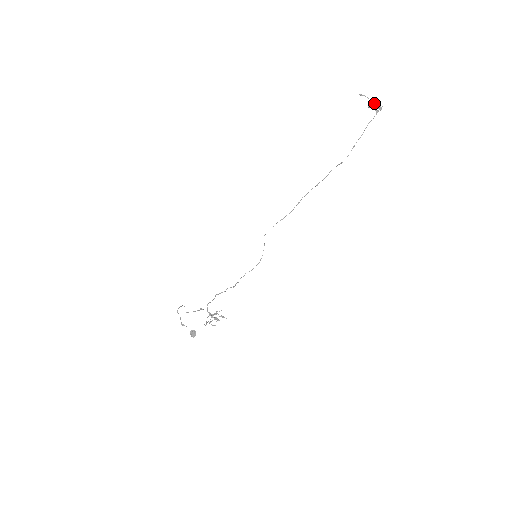
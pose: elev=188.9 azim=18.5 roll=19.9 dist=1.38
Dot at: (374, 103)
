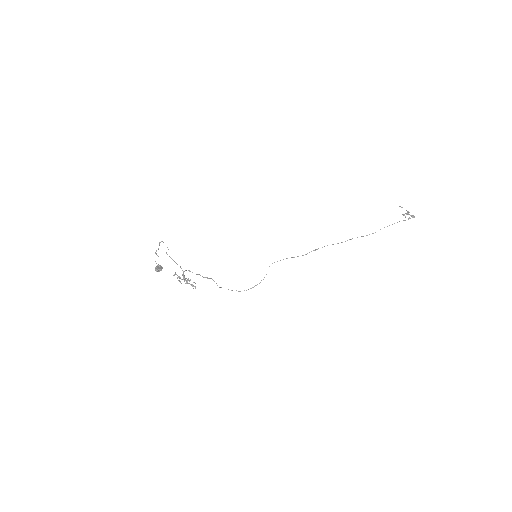
Dot at: occluded
